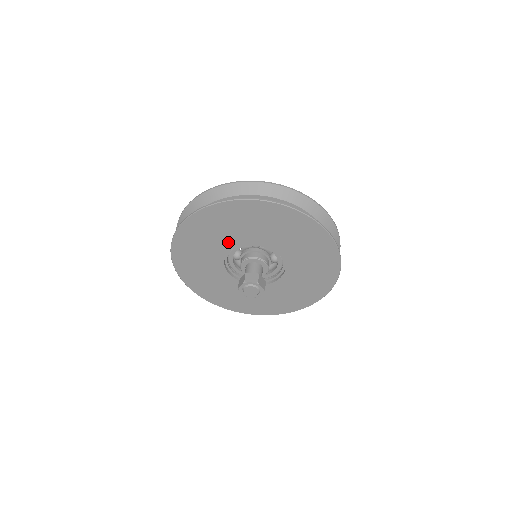
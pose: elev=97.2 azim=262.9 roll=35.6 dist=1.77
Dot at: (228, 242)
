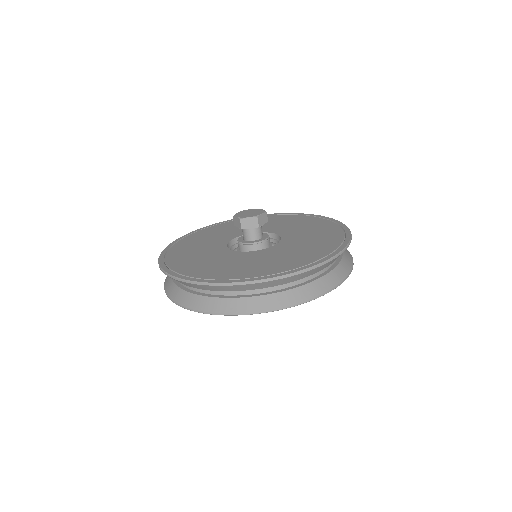
Dot at: occluded
